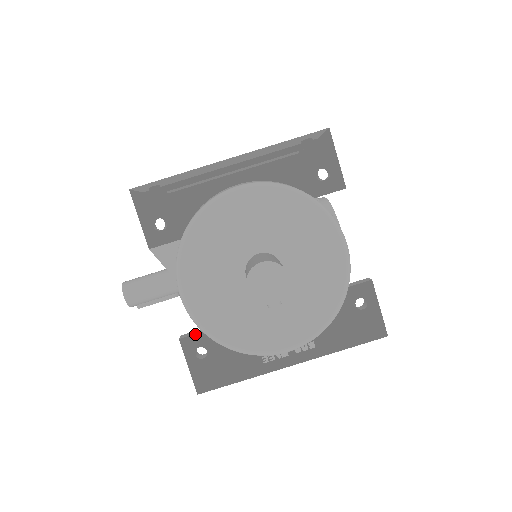
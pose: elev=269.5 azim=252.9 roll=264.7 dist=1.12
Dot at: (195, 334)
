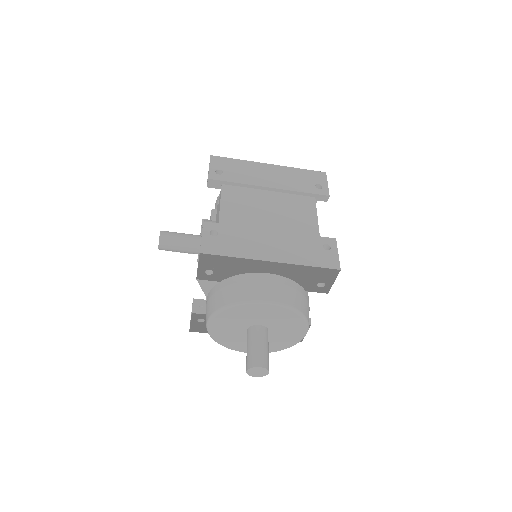
Dot at: (201, 308)
